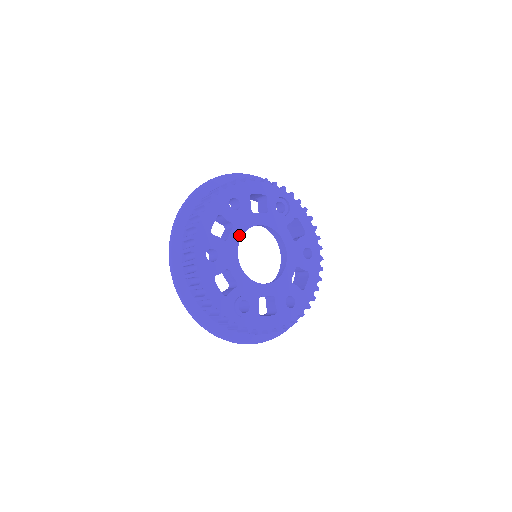
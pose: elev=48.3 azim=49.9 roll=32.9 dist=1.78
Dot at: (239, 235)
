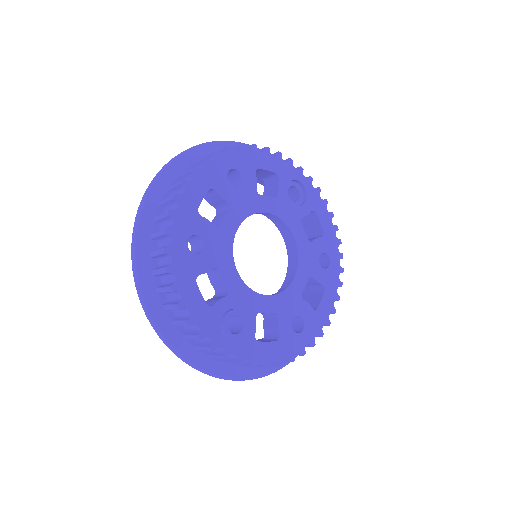
Dot at: (237, 222)
